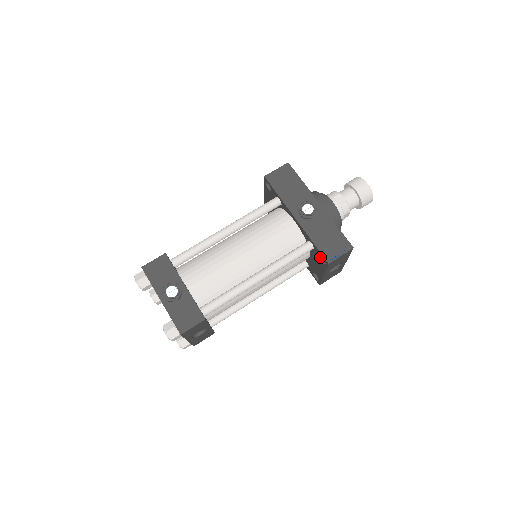
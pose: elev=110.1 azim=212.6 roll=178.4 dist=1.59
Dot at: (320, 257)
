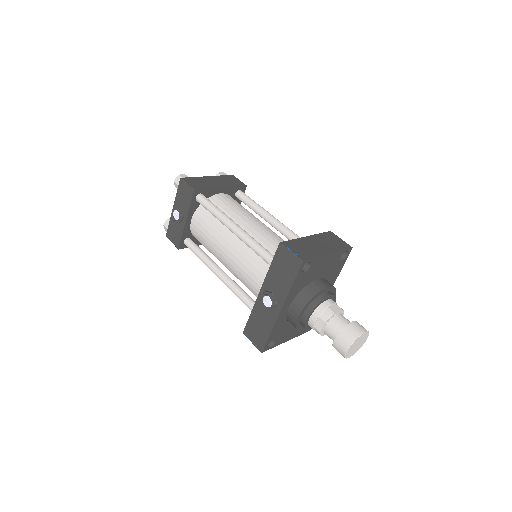
Dot at: occluded
